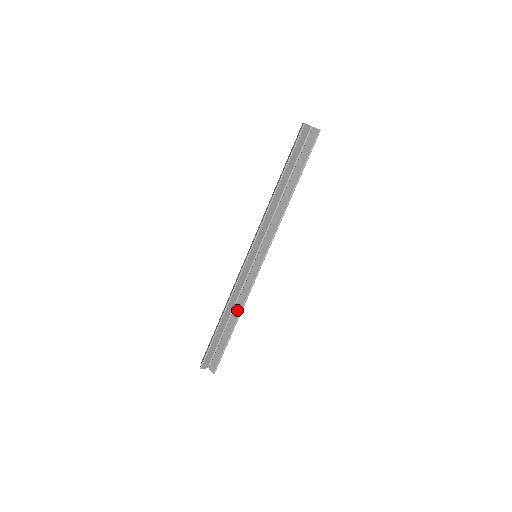
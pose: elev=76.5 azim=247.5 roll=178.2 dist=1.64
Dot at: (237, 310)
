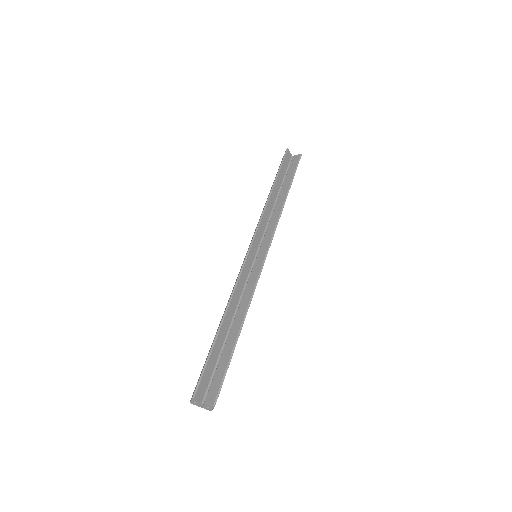
Dot at: (241, 312)
